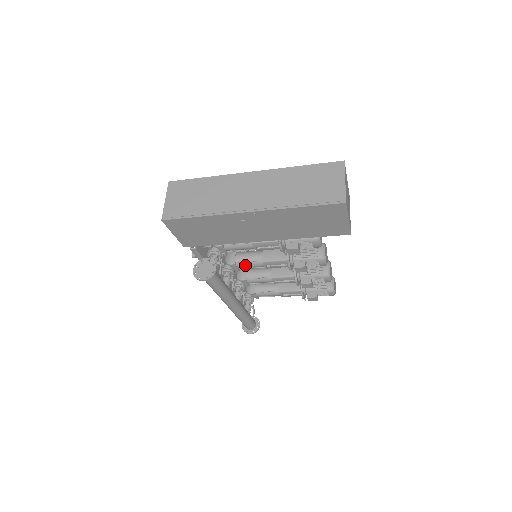
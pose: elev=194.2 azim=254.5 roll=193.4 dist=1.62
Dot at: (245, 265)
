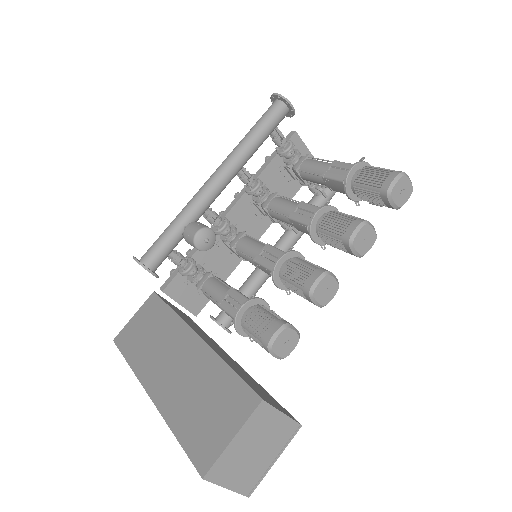
Dot at: occluded
